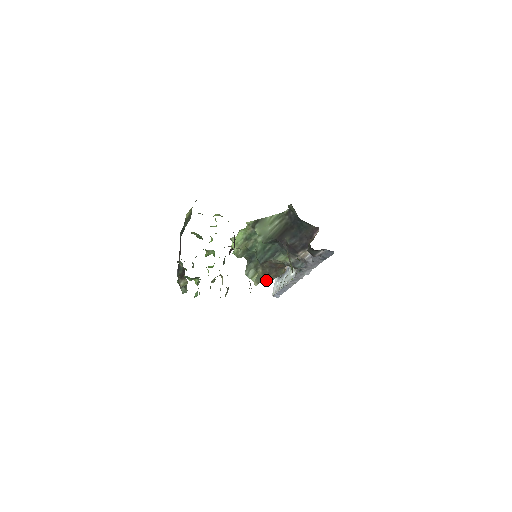
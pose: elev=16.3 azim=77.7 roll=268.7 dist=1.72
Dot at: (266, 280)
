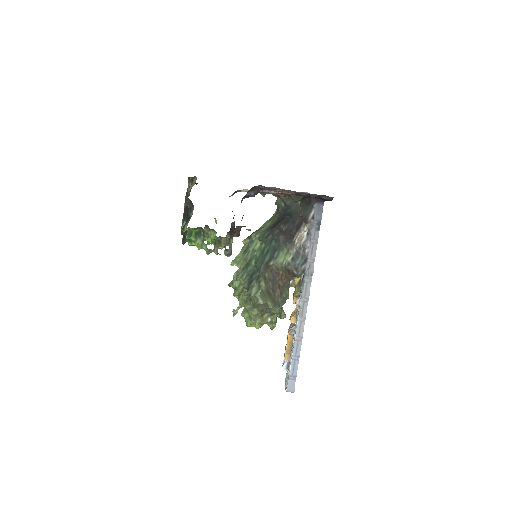
Dot at: (271, 298)
